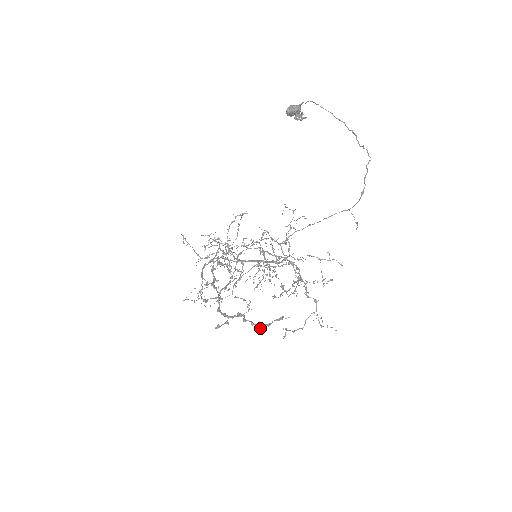
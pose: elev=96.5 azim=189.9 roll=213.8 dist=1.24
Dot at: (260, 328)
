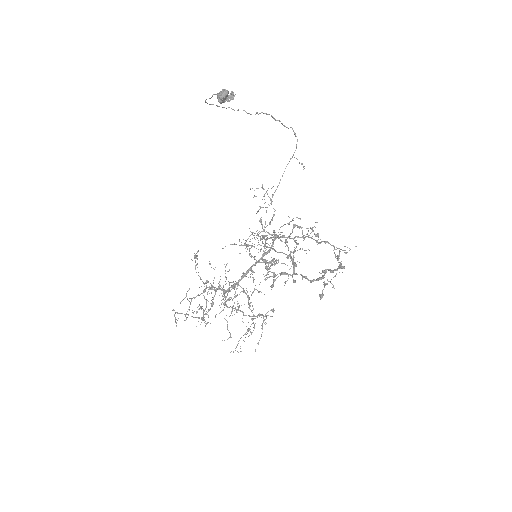
Dot at: (344, 267)
